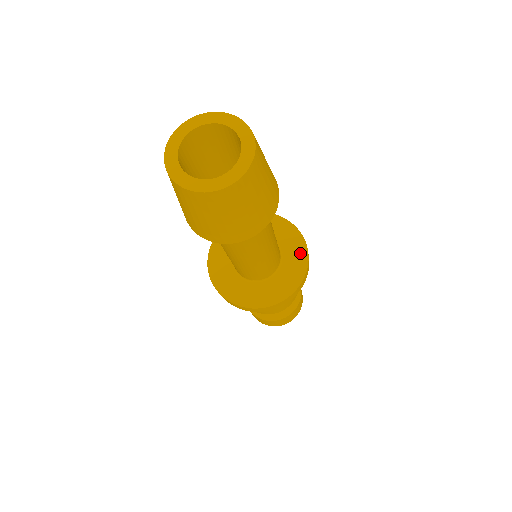
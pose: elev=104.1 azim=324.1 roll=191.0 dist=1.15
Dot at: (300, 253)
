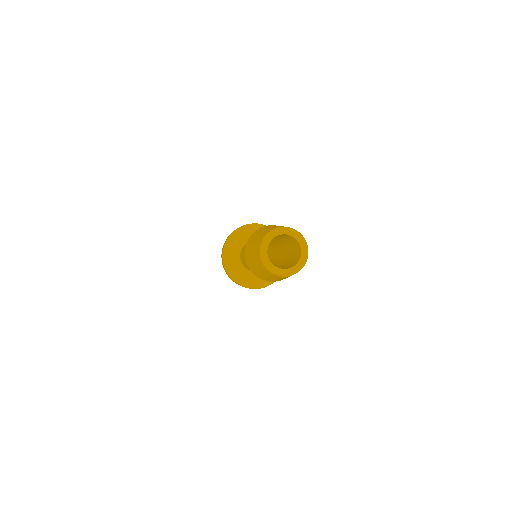
Dot at: occluded
